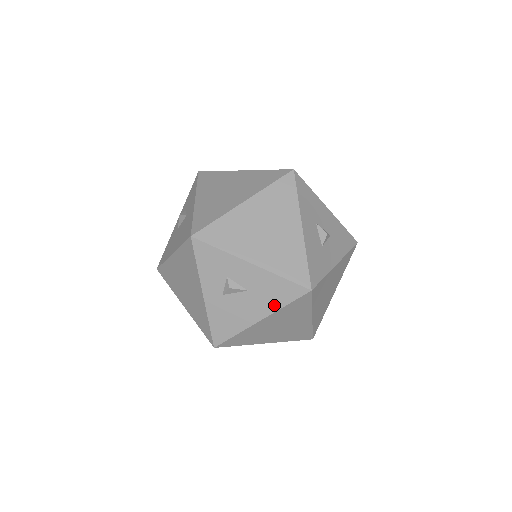
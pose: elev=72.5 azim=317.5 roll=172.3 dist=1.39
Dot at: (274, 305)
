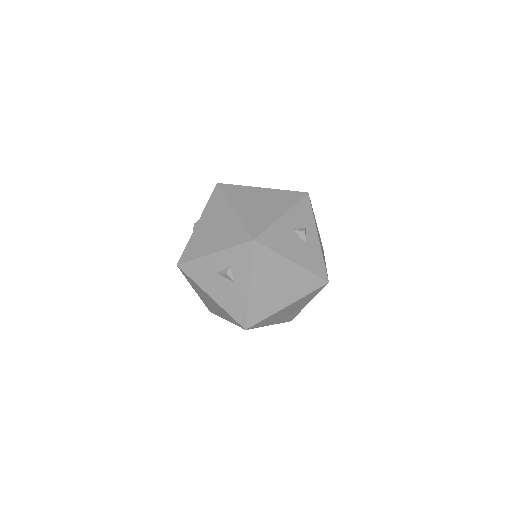
Dot at: occluded
